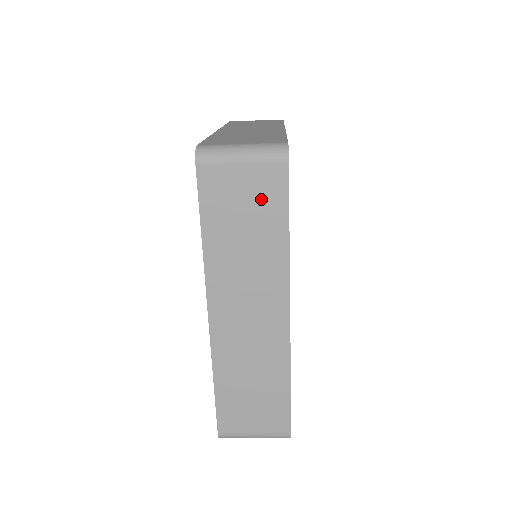
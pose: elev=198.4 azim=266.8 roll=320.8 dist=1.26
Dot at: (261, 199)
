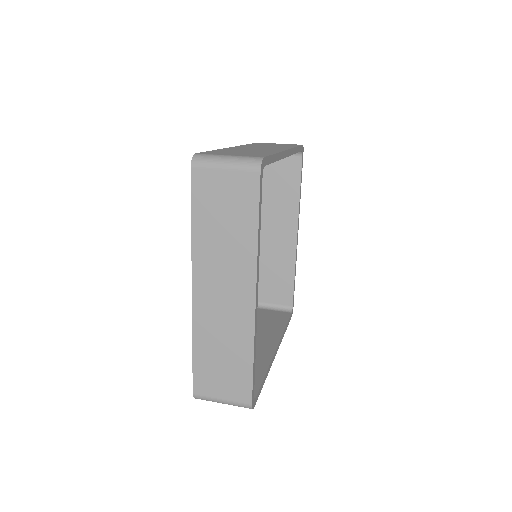
Dot at: (238, 199)
